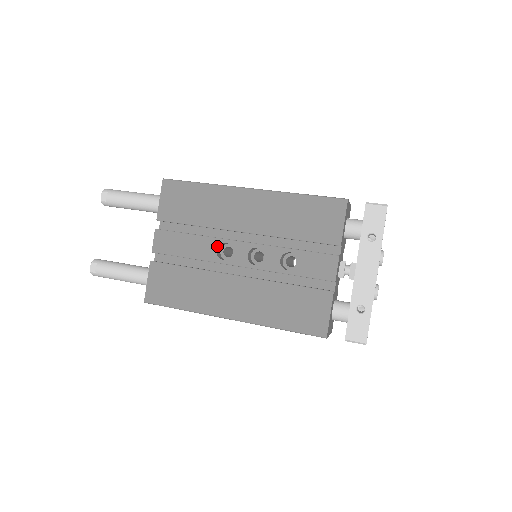
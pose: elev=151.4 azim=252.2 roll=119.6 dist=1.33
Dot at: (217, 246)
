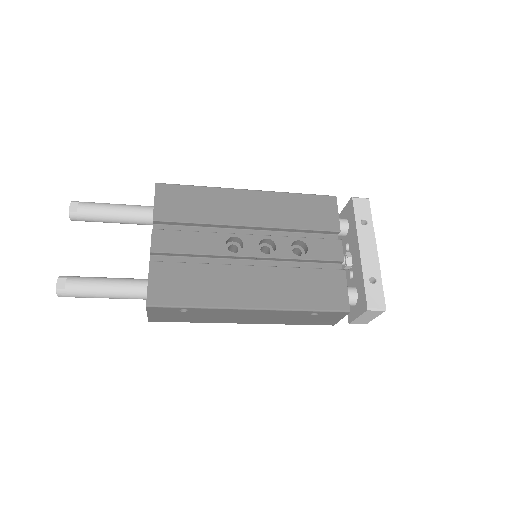
Dot at: (225, 240)
